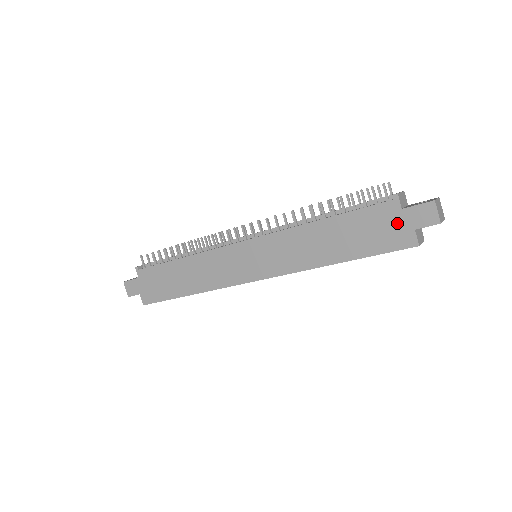
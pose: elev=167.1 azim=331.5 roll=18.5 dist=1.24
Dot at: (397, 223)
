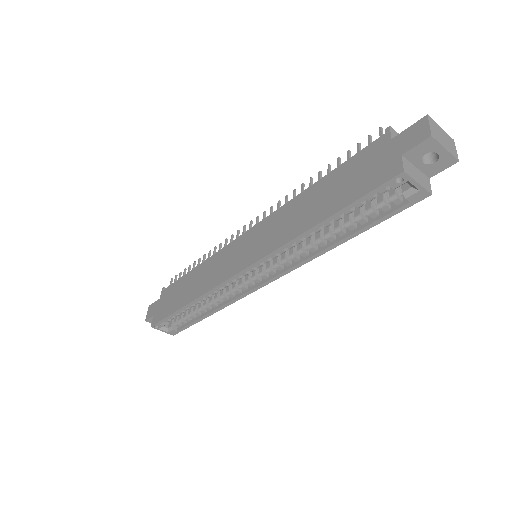
Dot at: (384, 156)
